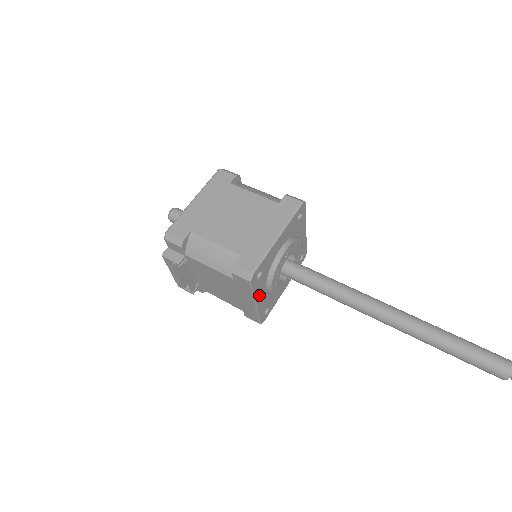
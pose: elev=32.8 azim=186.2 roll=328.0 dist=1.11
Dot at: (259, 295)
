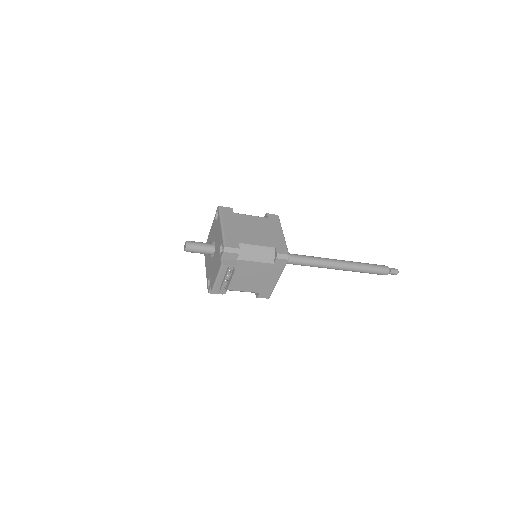
Dot at: occluded
